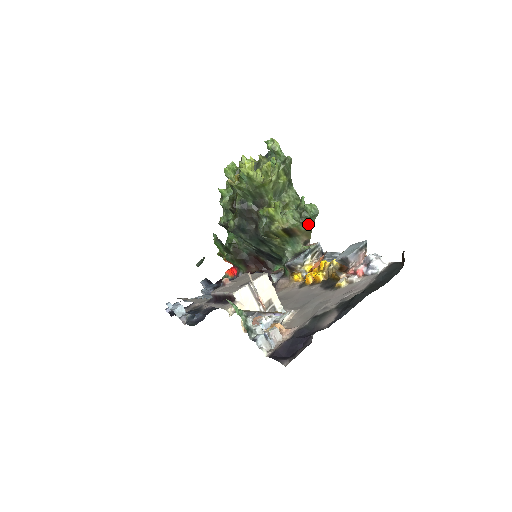
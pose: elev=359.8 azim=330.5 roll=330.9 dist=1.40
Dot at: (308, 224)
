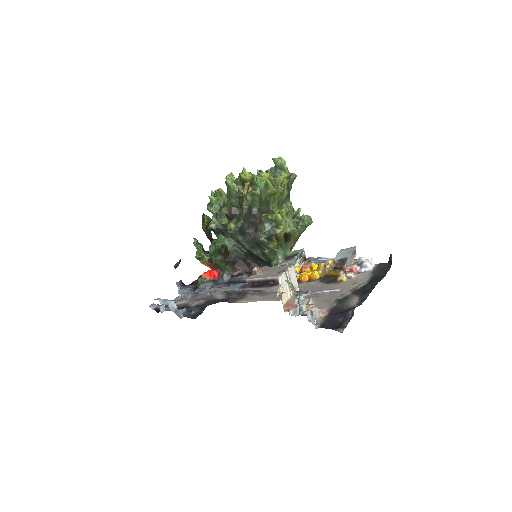
Dot at: (301, 232)
